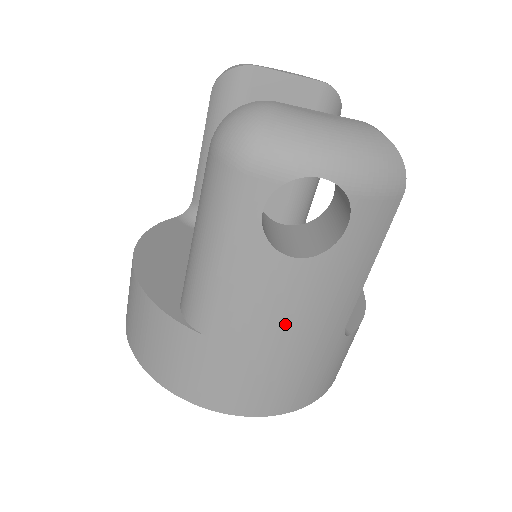
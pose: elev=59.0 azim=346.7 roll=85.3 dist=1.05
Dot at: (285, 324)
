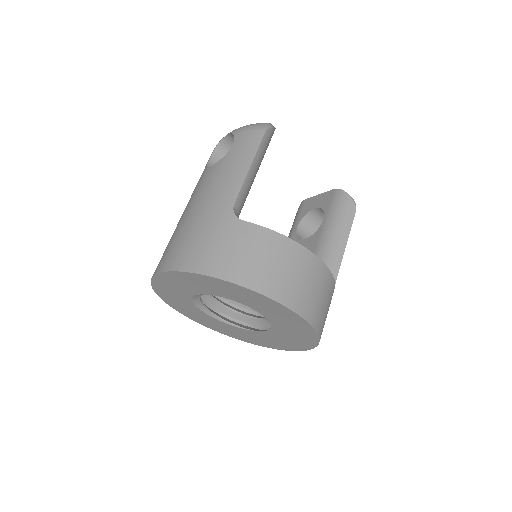
Dot at: (198, 200)
